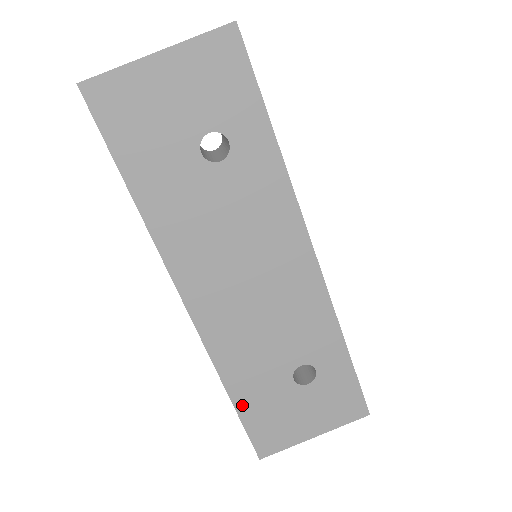
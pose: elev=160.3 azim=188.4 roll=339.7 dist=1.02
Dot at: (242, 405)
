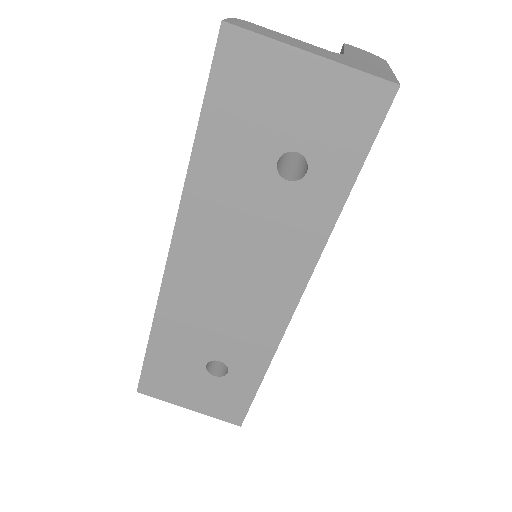
Dot at: (154, 351)
